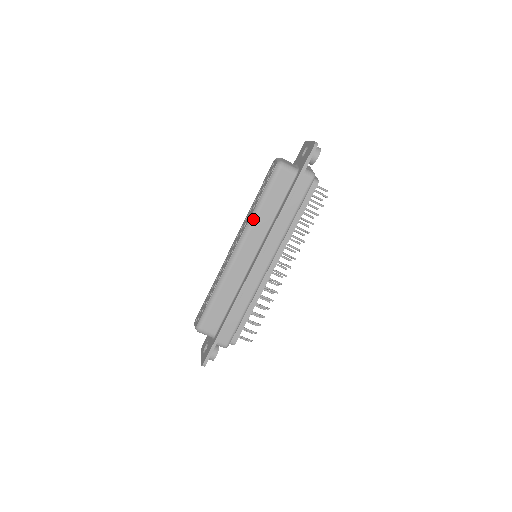
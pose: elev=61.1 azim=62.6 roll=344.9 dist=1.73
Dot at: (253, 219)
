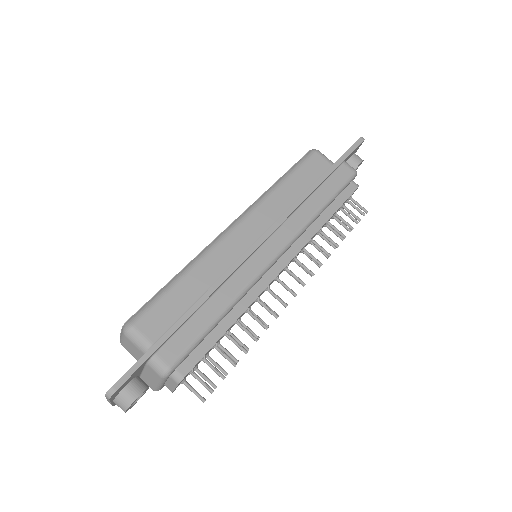
Dot at: (268, 194)
